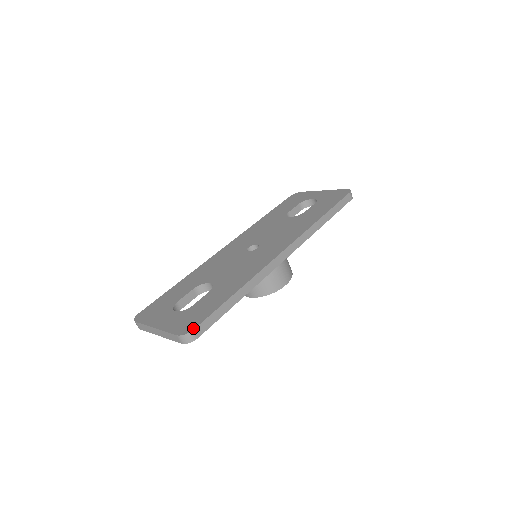
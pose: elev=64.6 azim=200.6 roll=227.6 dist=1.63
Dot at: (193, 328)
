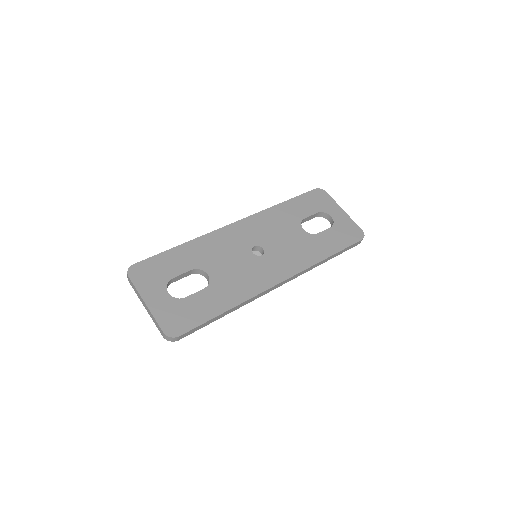
Dot at: (179, 334)
